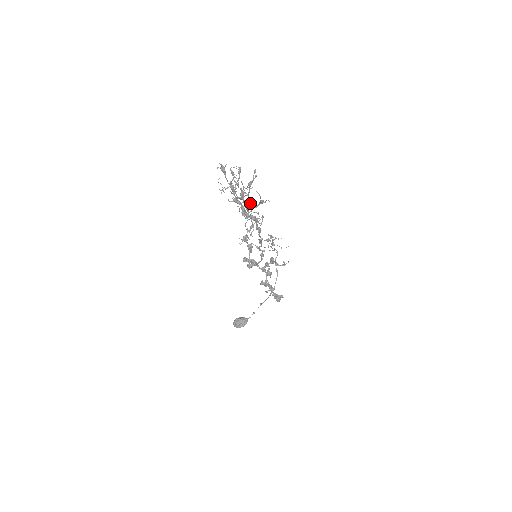
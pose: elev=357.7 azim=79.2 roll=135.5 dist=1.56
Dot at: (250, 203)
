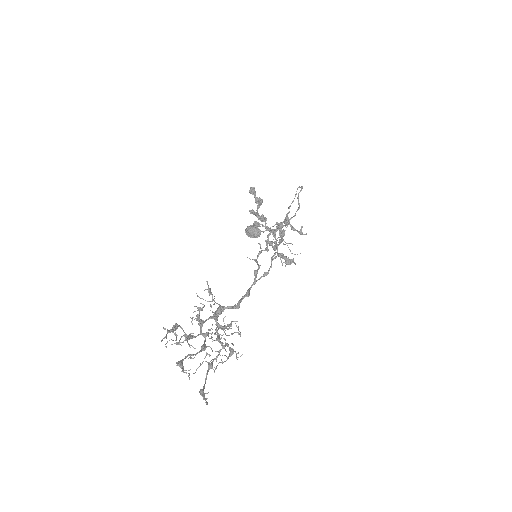
Dot at: (221, 329)
